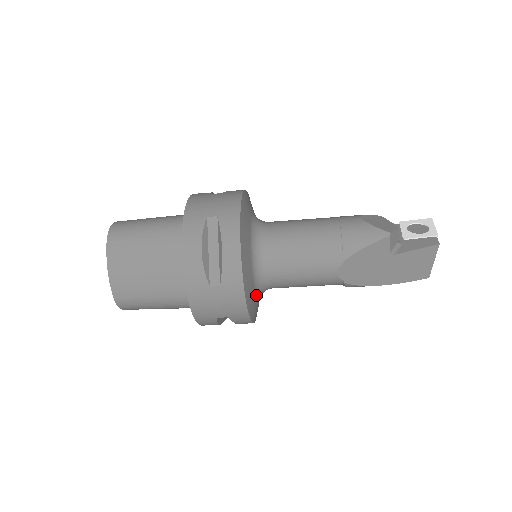
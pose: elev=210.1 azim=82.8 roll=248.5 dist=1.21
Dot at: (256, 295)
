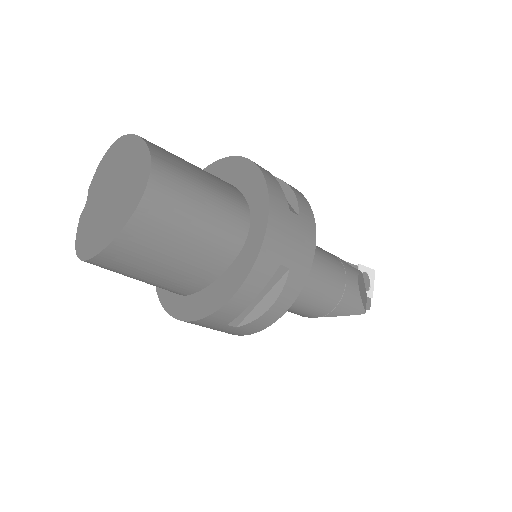
Dot at: occluded
